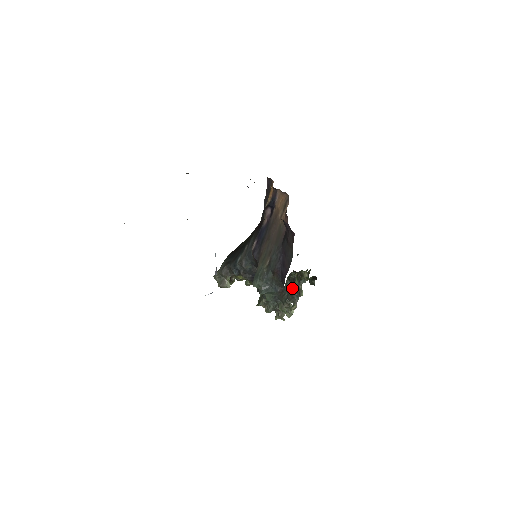
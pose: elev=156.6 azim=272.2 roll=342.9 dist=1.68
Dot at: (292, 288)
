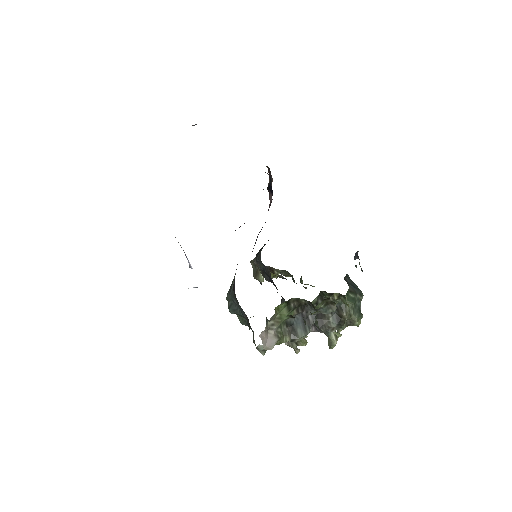
Dot at: (298, 316)
